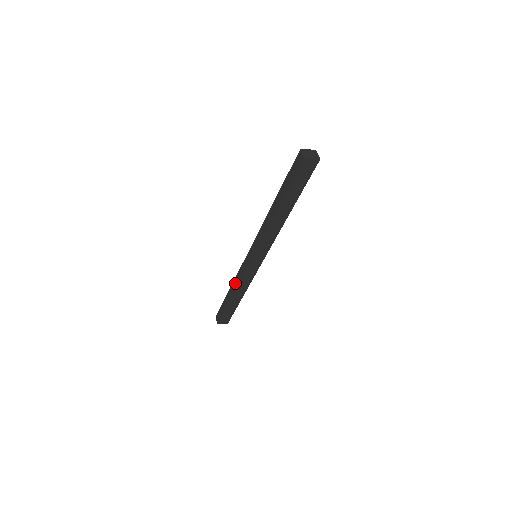
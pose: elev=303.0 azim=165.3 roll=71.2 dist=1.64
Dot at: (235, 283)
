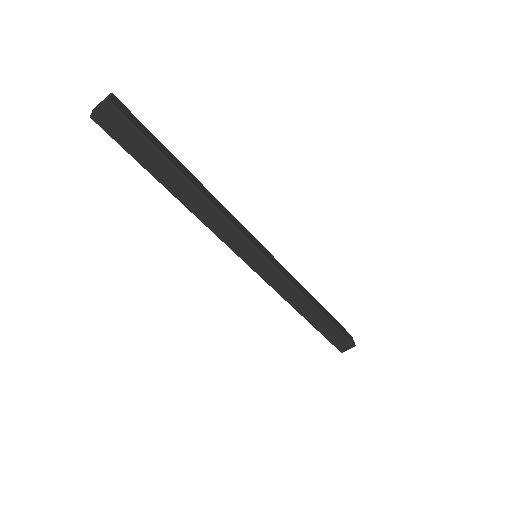
Dot at: occluded
